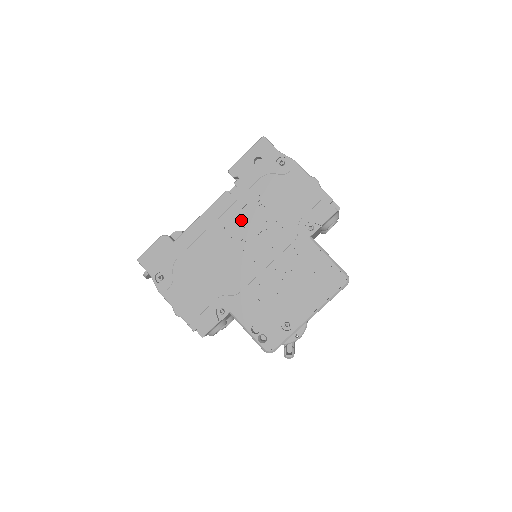
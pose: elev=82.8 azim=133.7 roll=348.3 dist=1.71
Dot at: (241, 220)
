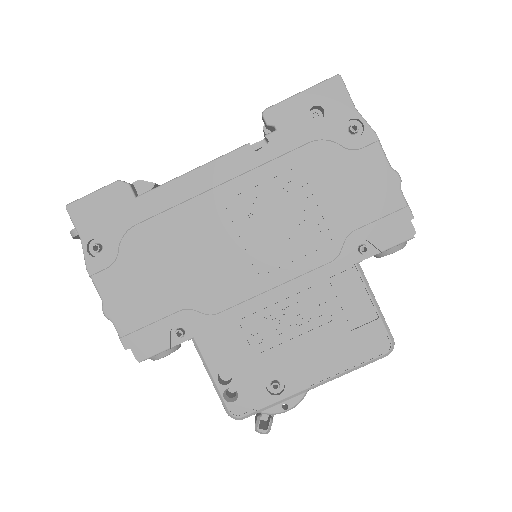
Dot at: (257, 199)
